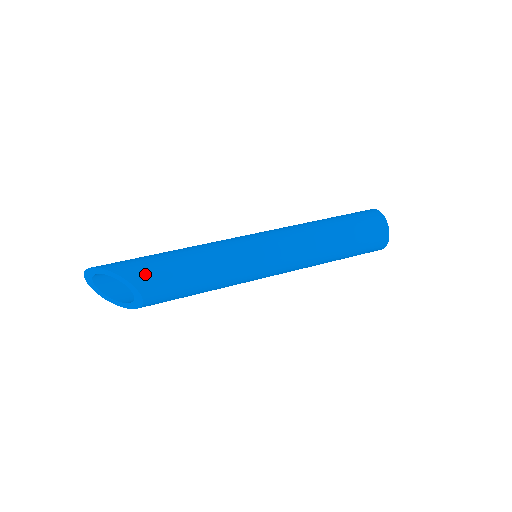
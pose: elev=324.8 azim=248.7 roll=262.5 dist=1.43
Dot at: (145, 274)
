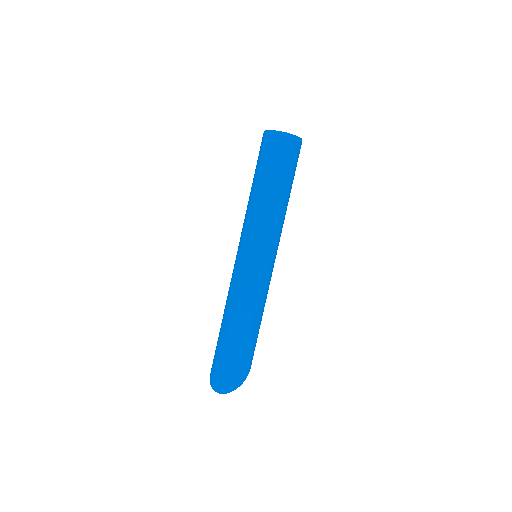
Dot at: occluded
